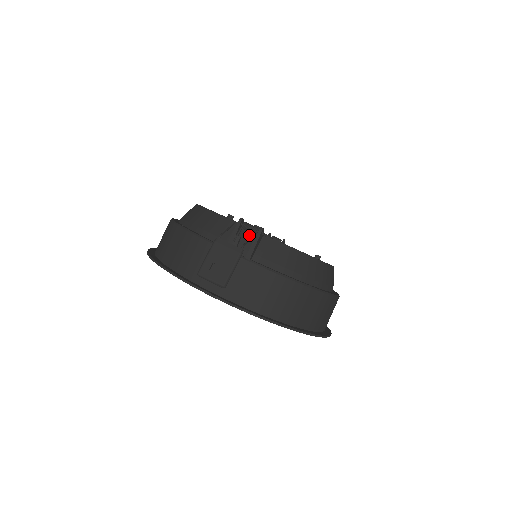
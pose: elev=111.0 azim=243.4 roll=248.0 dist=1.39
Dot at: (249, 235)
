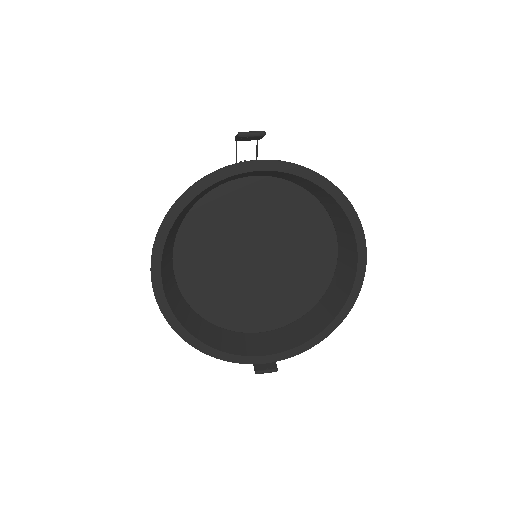
Dot at: occluded
